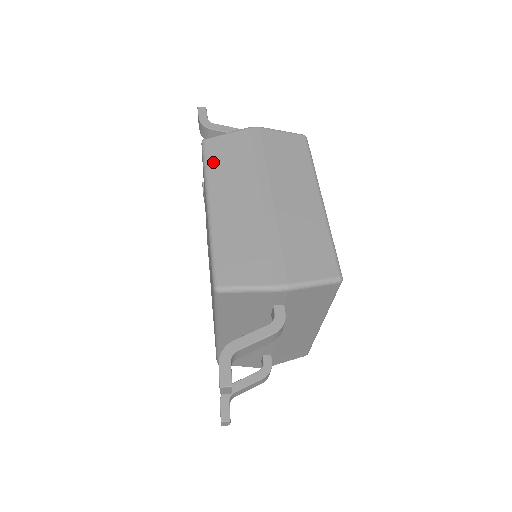
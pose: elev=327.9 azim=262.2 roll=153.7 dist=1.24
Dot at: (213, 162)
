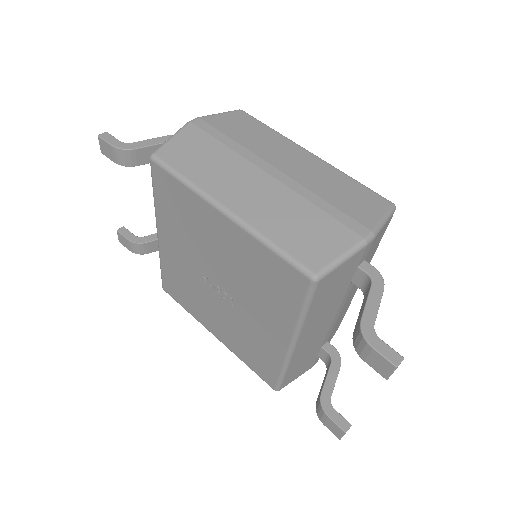
Dot at: (186, 169)
